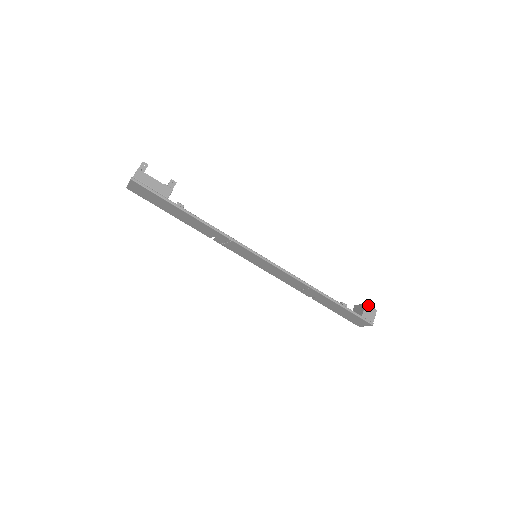
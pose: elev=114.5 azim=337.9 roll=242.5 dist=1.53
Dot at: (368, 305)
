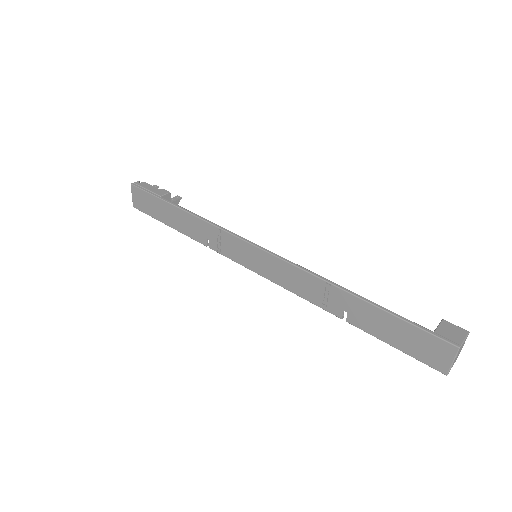
Dot at: (447, 322)
